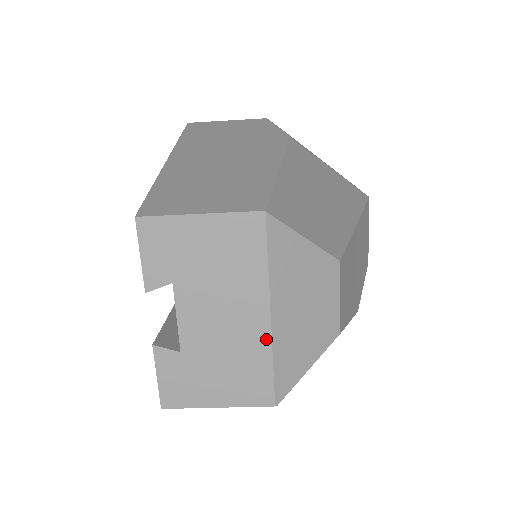
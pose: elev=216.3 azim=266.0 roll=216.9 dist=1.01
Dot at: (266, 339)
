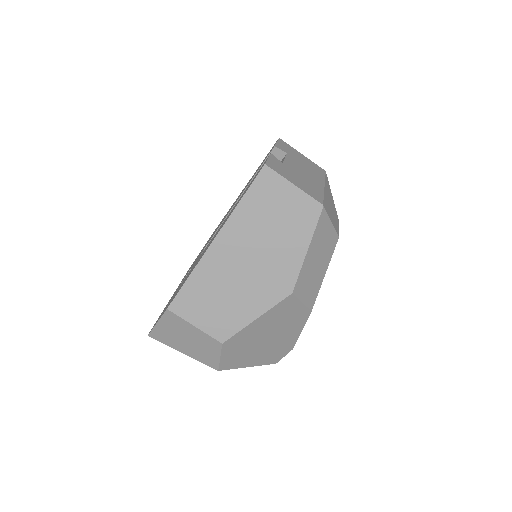
Dot at: (322, 189)
